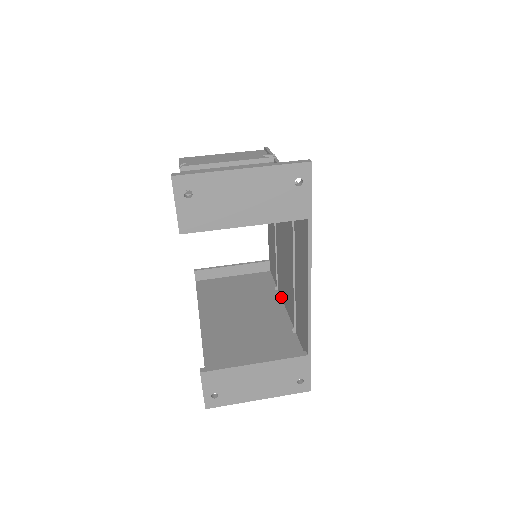
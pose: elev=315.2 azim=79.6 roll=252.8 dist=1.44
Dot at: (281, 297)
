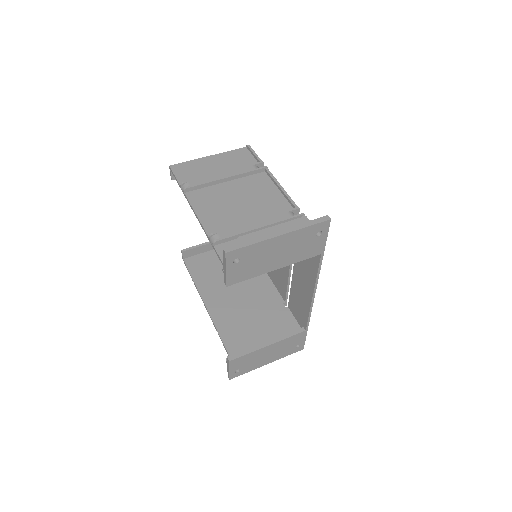
Dot at: occluded
